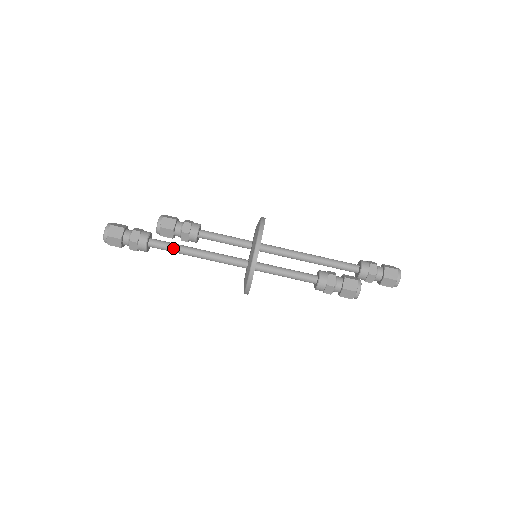
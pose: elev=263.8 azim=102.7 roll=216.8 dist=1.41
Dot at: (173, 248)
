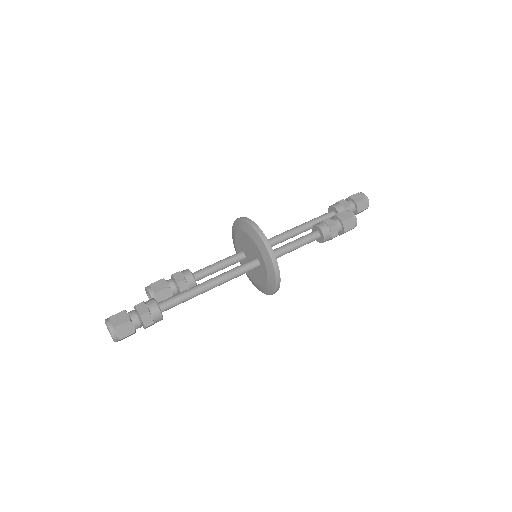
Dot at: (185, 295)
